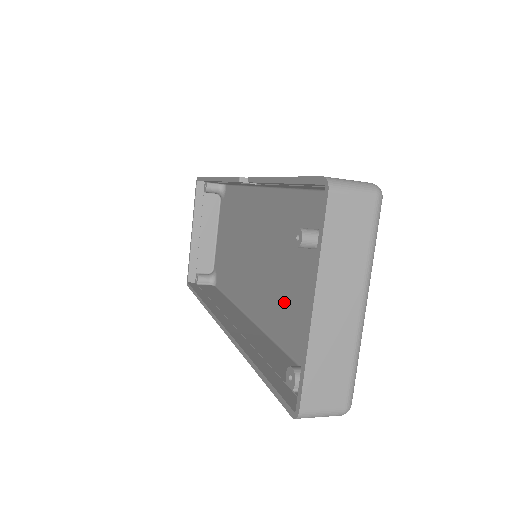
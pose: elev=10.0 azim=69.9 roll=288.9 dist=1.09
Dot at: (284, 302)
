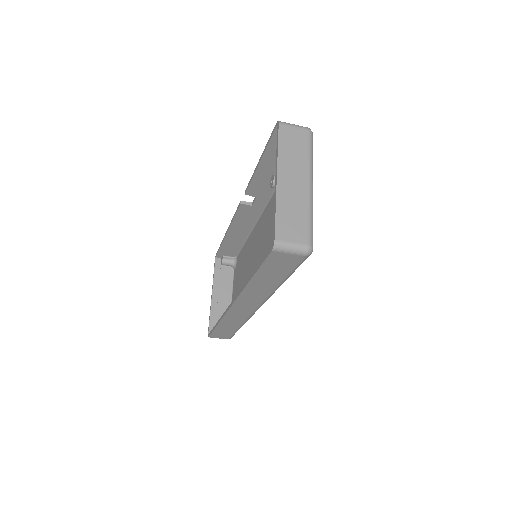
Dot at: occluded
